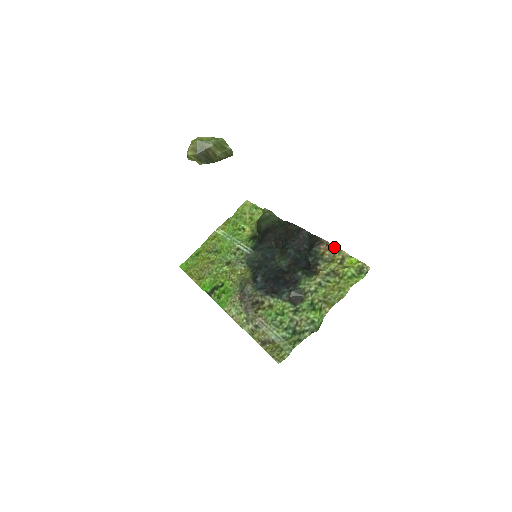
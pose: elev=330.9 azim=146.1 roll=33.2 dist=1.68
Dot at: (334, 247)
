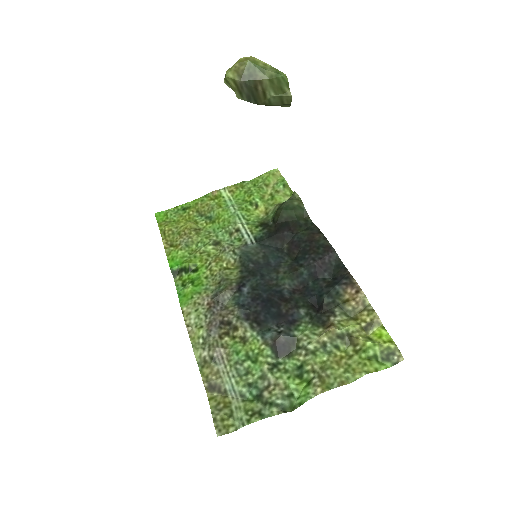
Dot at: (366, 300)
